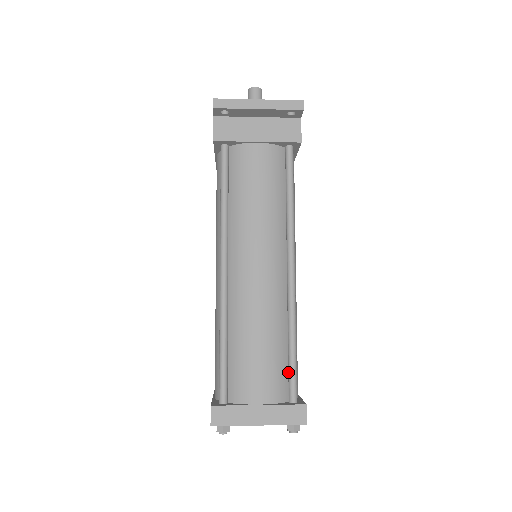
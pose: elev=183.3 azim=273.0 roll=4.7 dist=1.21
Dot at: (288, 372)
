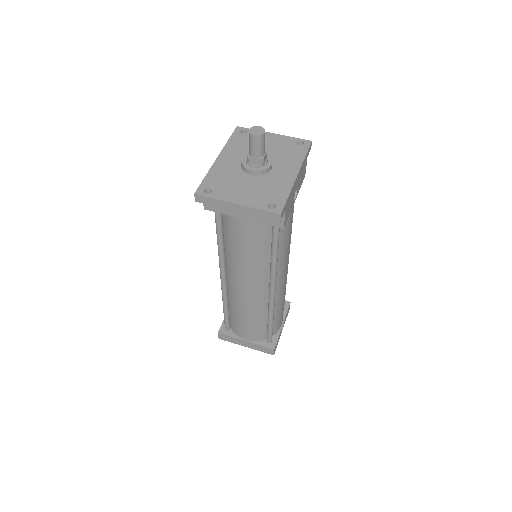
Dot at: (267, 331)
